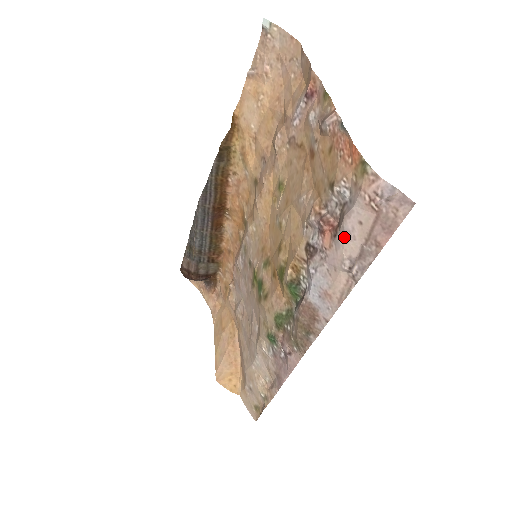
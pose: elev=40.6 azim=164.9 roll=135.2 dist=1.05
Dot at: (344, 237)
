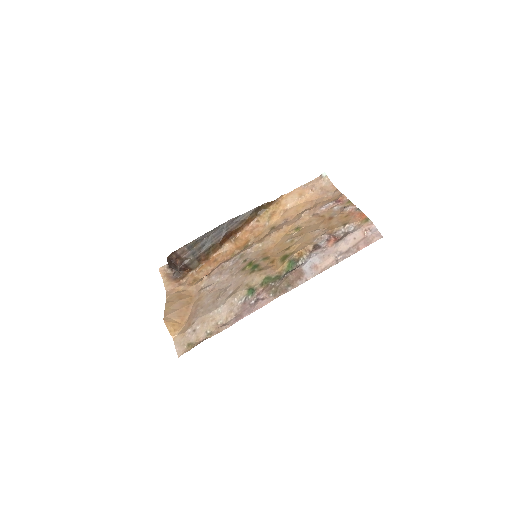
Dot at: (343, 242)
